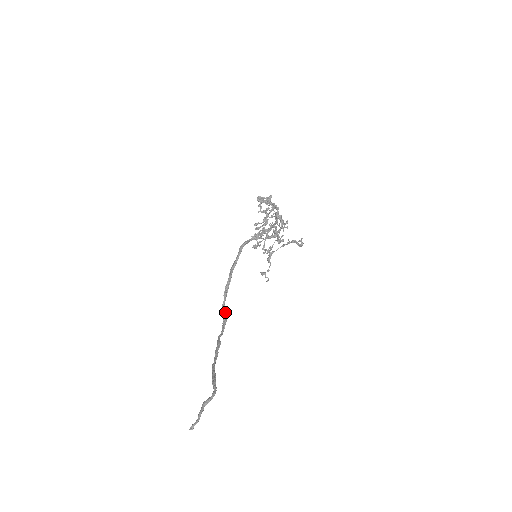
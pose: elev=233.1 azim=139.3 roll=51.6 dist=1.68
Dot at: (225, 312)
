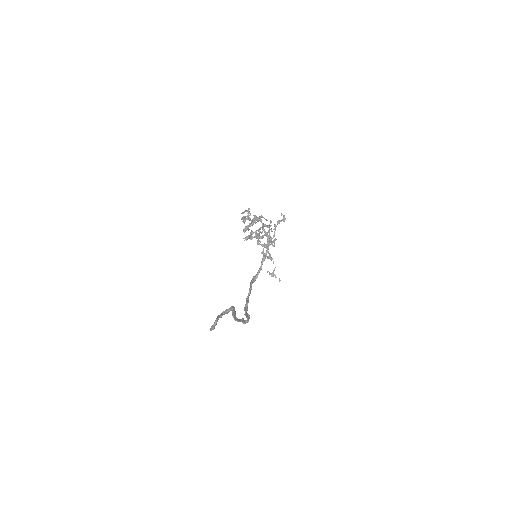
Dot at: occluded
